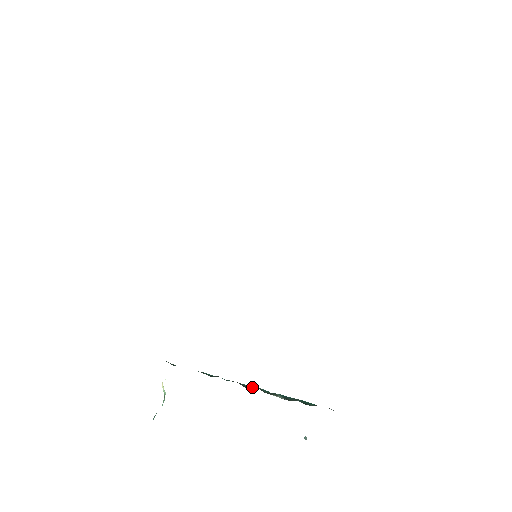
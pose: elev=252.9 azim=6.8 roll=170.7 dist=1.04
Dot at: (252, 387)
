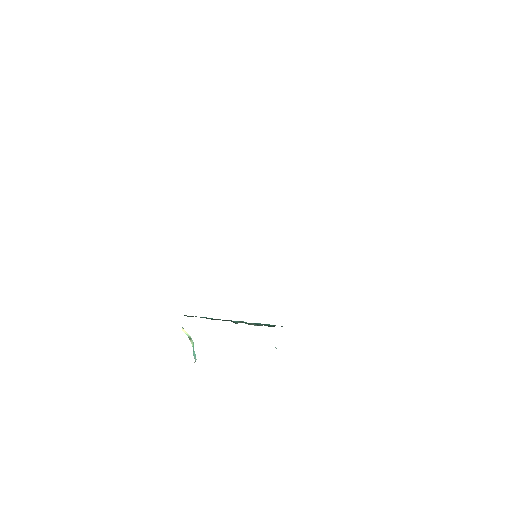
Dot at: (237, 322)
